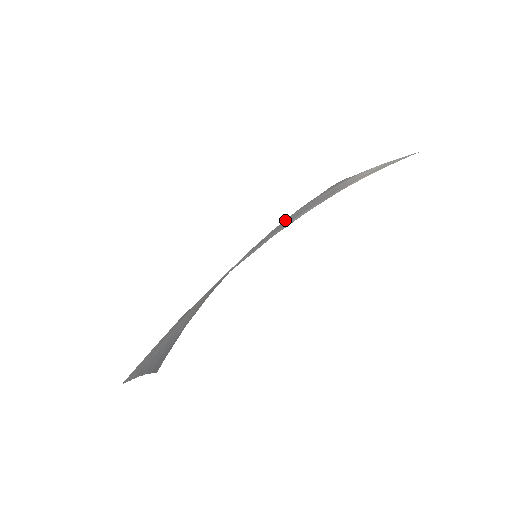
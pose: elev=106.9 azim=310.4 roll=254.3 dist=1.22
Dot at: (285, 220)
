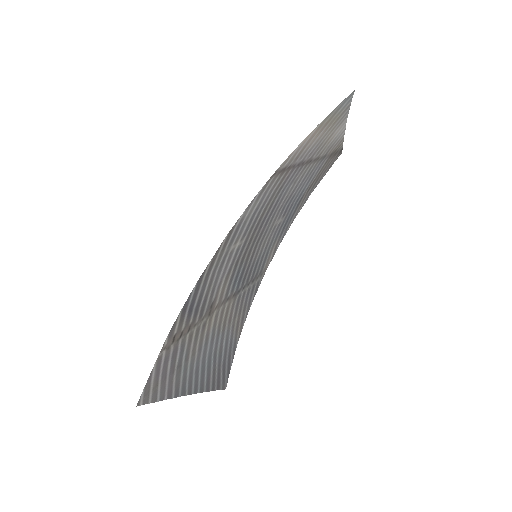
Dot at: (293, 210)
